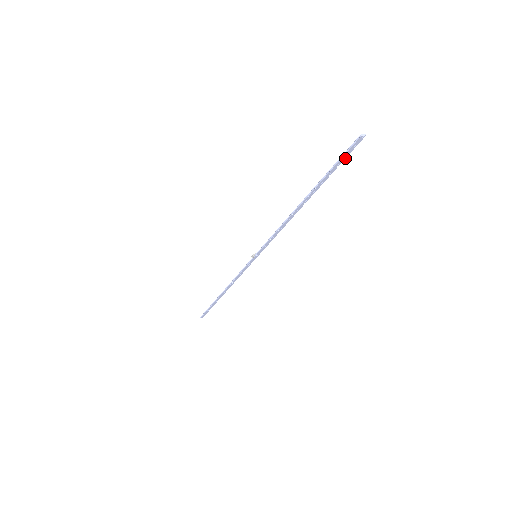
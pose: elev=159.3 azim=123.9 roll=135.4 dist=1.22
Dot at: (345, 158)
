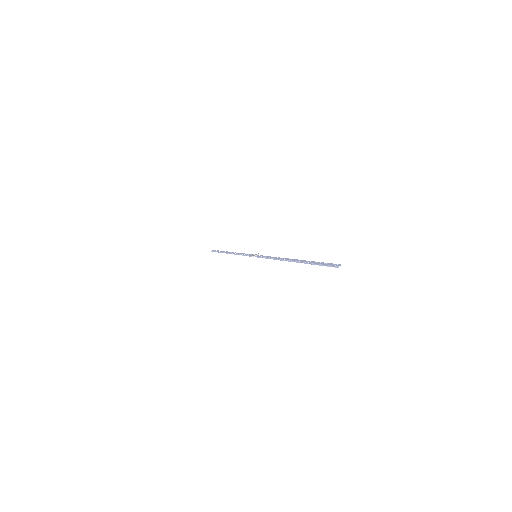
Dot at: (327, 264)
